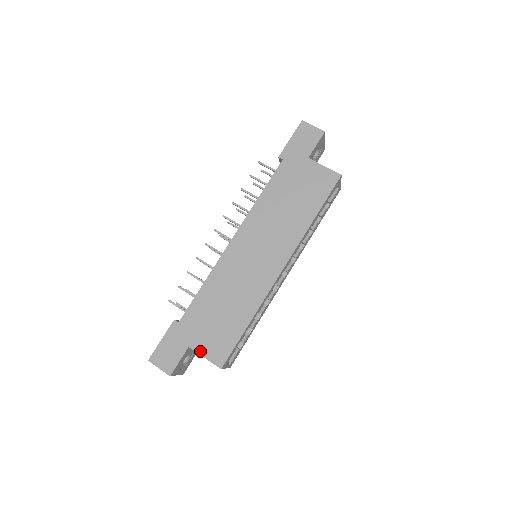
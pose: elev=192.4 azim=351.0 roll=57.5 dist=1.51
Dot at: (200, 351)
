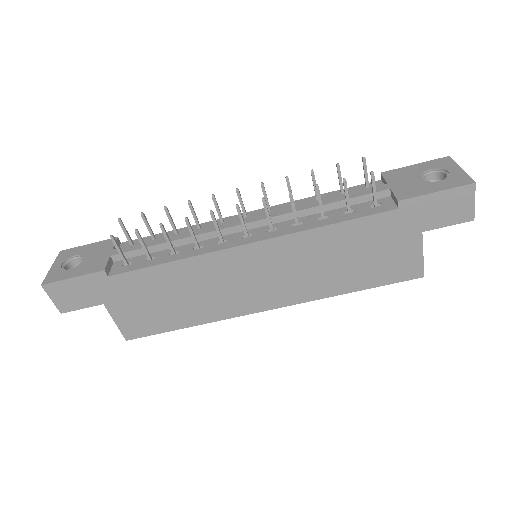
Dot at: (114, 315)
